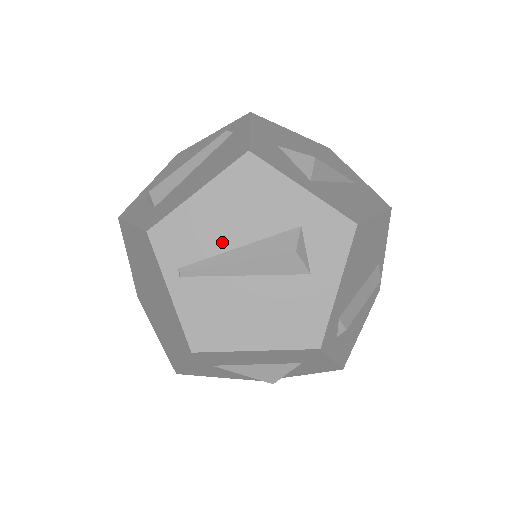
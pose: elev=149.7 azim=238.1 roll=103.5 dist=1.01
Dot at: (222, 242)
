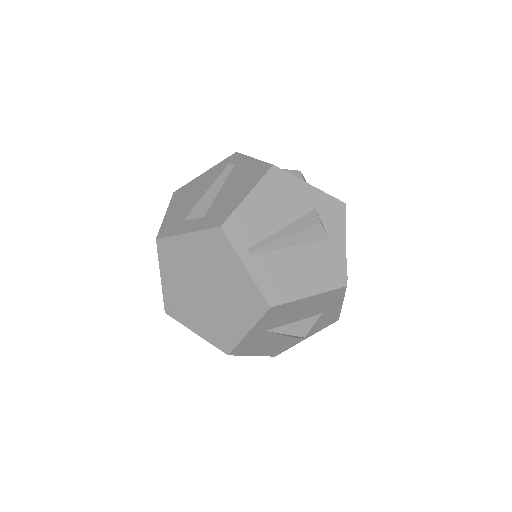
Dot at: (272, 226)
